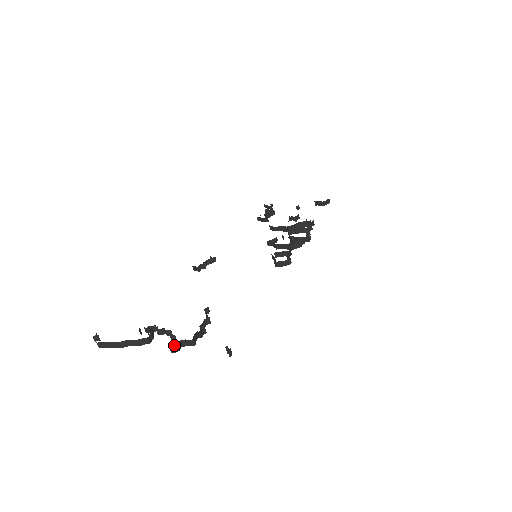
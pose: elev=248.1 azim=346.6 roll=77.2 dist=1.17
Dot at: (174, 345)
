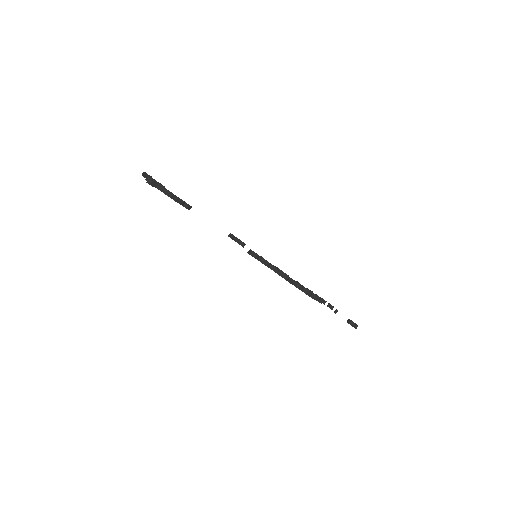
Dot at: occluded
